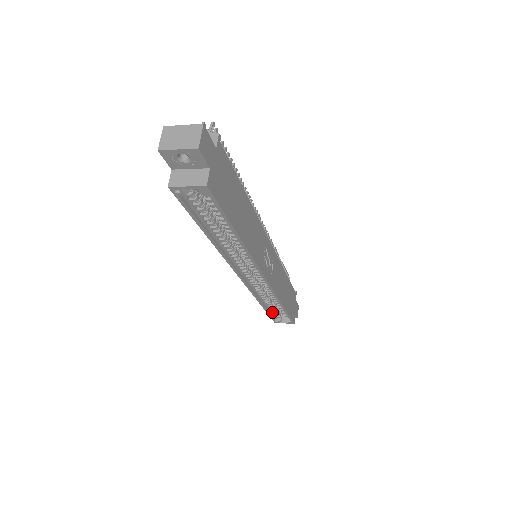
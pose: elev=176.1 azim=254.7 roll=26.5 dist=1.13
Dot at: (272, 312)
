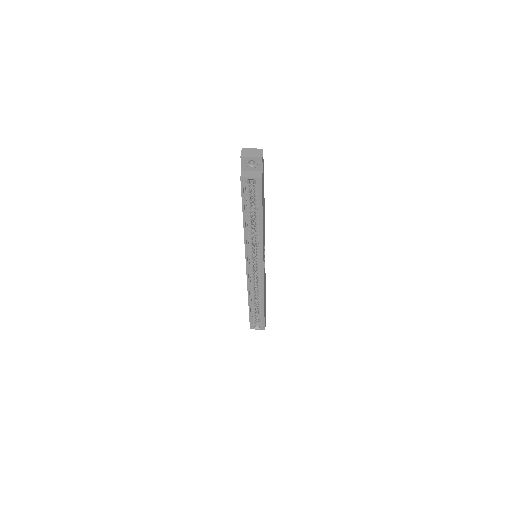
Dot at: (252, 315)
